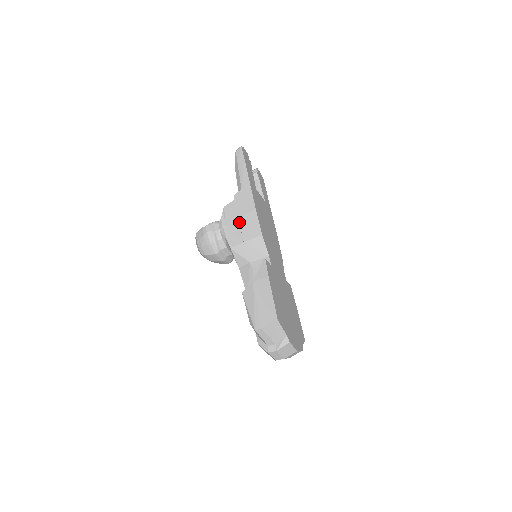
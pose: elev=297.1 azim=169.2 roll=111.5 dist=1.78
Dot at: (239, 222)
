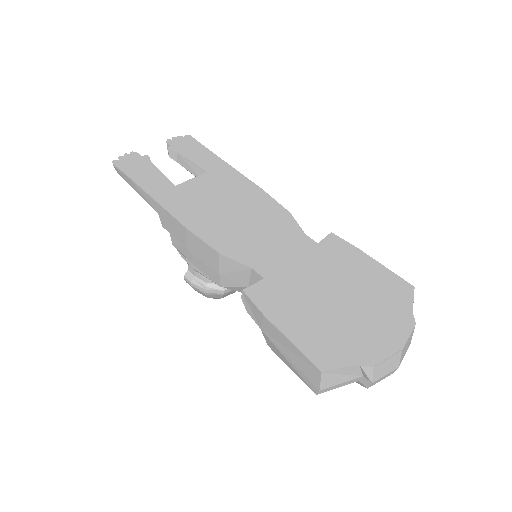
Dot at: occluded
